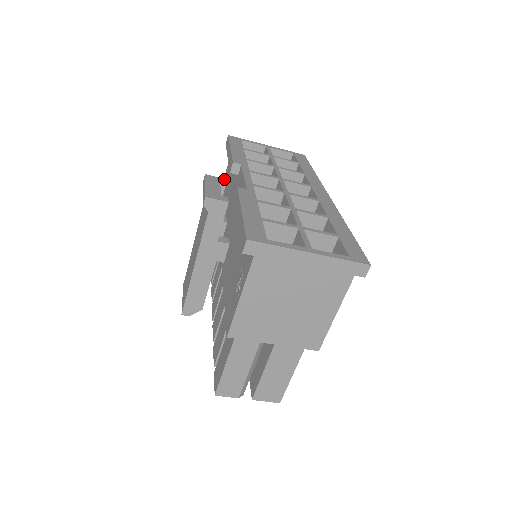
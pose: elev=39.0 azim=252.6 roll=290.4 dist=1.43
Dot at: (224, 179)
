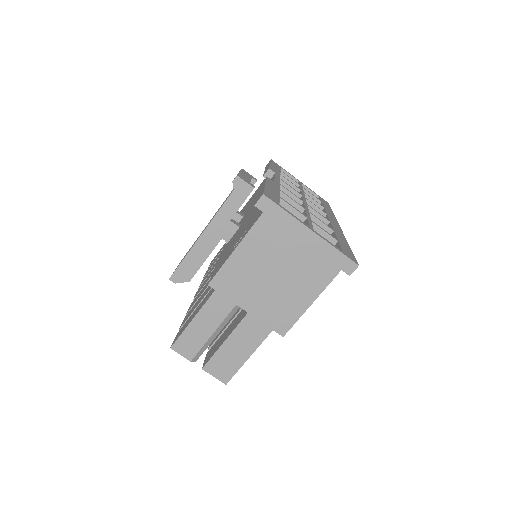
Dot at: (256, 179)
